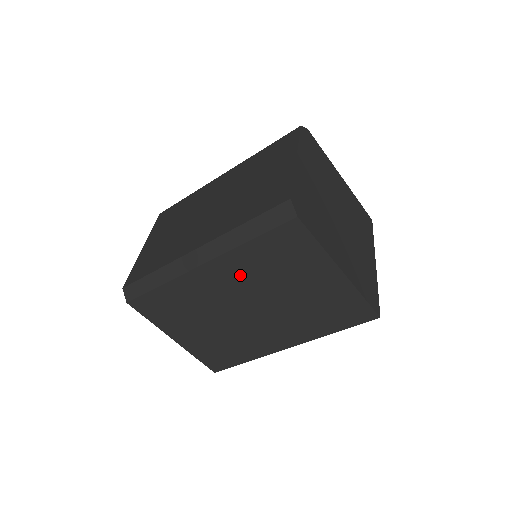
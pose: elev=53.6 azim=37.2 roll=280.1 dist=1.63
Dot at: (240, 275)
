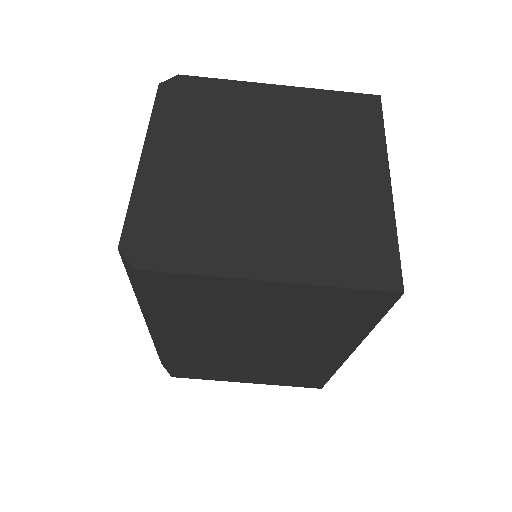
Dot at: (197, 330)
